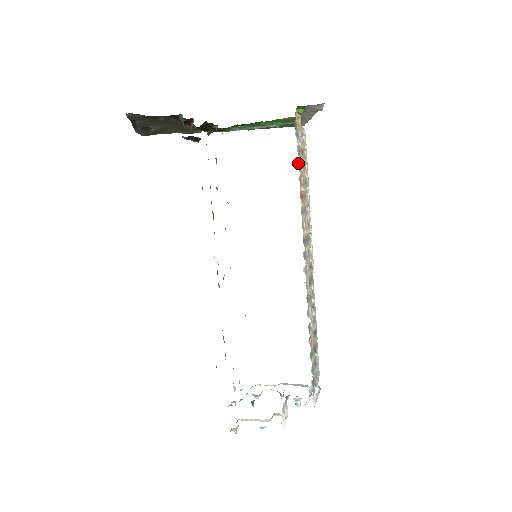
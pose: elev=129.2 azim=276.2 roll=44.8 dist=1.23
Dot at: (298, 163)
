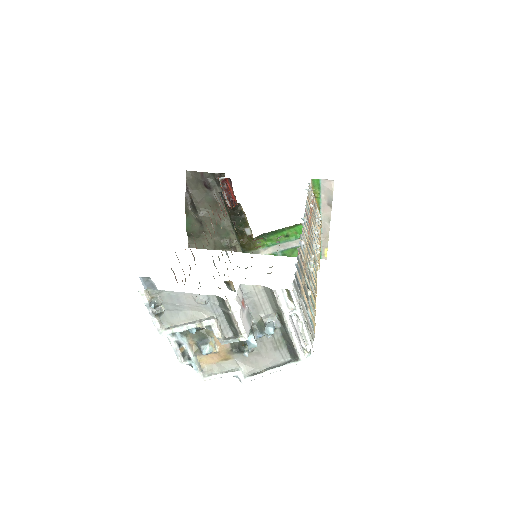
Dot at: (309, 193)
